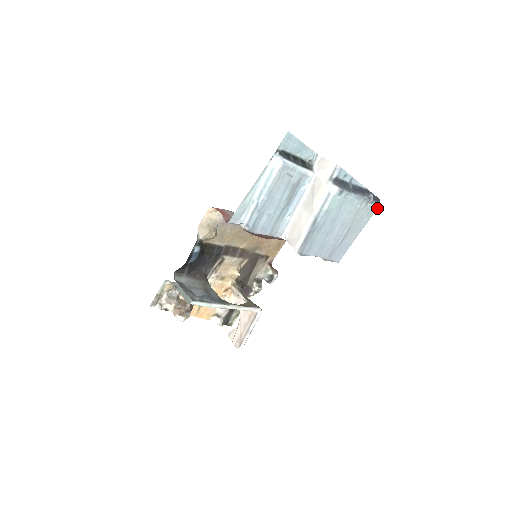
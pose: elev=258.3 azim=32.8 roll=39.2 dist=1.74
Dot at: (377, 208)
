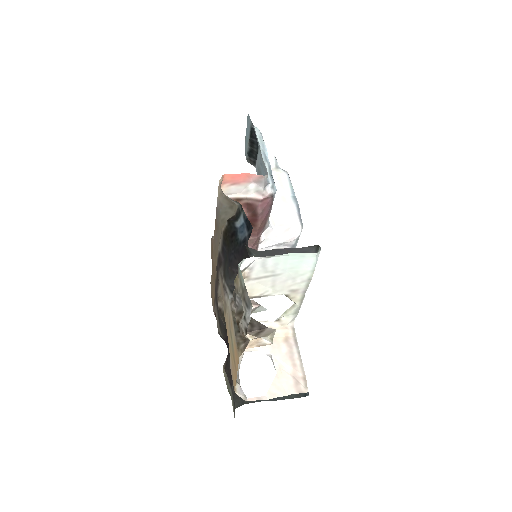
Dot at: occluded
